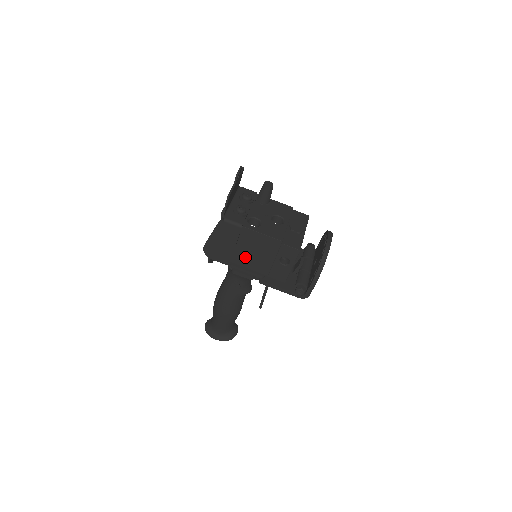
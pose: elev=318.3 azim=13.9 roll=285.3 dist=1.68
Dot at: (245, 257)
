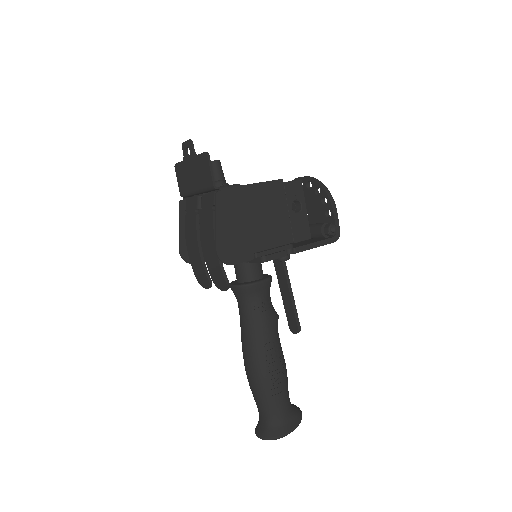
Dot at: (262, 232)
